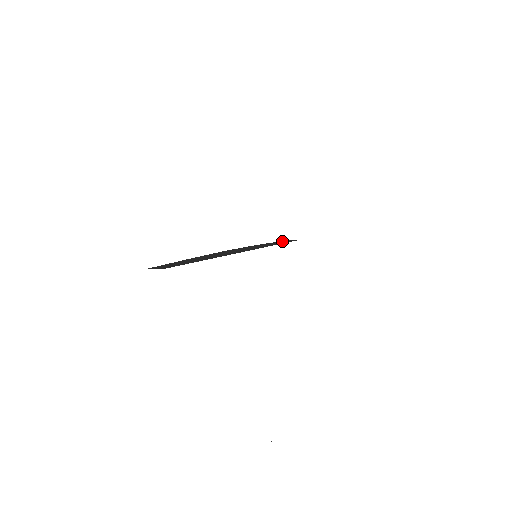
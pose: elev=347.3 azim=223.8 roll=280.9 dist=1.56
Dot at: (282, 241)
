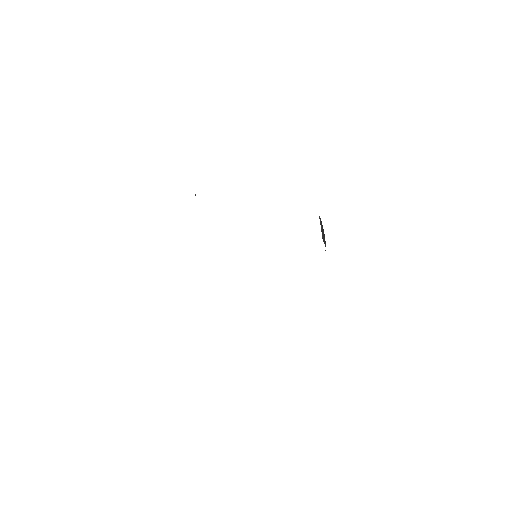
Dot at: occluded
